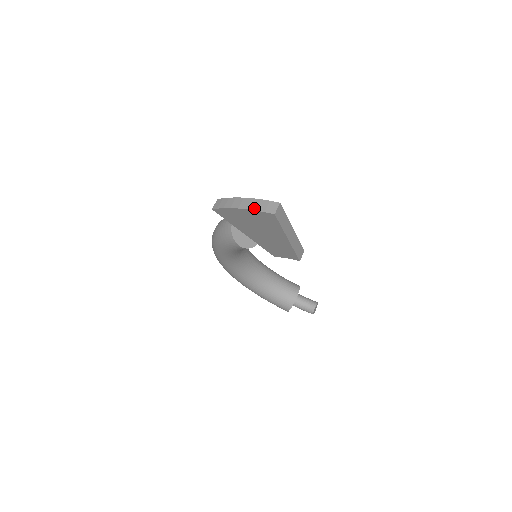
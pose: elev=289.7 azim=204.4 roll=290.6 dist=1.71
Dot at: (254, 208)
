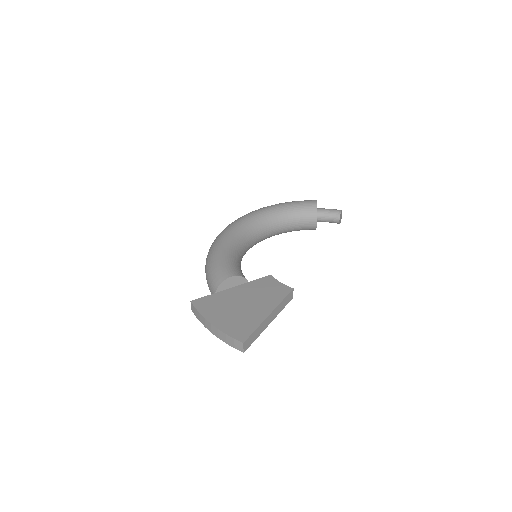
Dot at: (224, 341)
